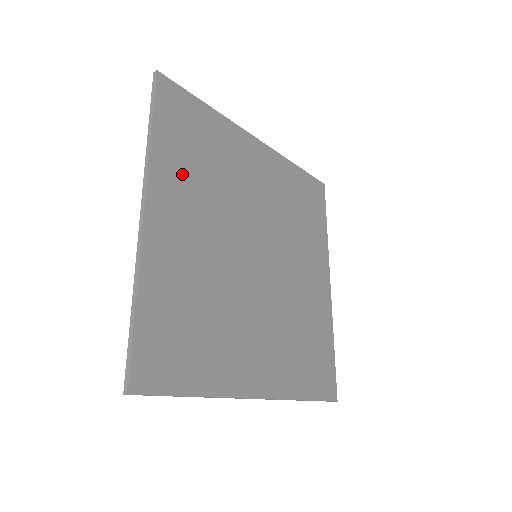
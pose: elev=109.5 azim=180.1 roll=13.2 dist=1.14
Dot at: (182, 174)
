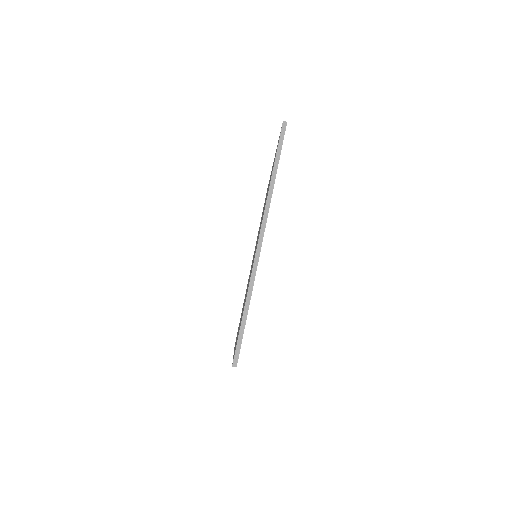
Dot at: occluded
